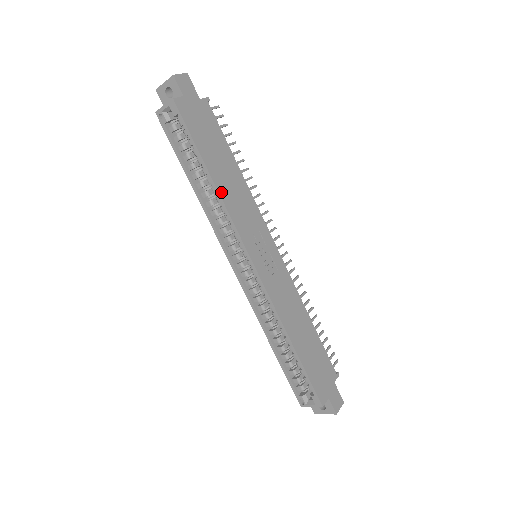
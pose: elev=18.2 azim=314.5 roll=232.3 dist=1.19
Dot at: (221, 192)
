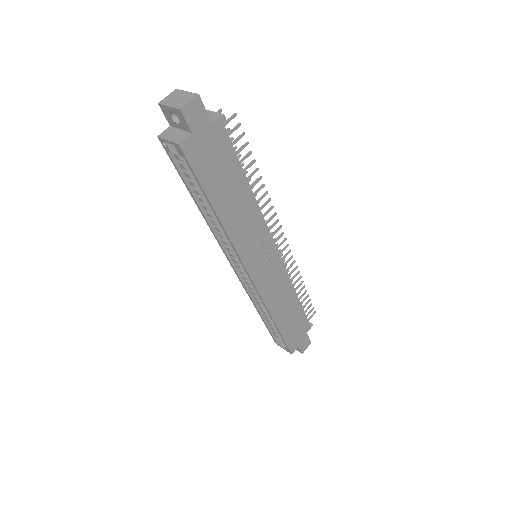
Dot at: (227, 226)
